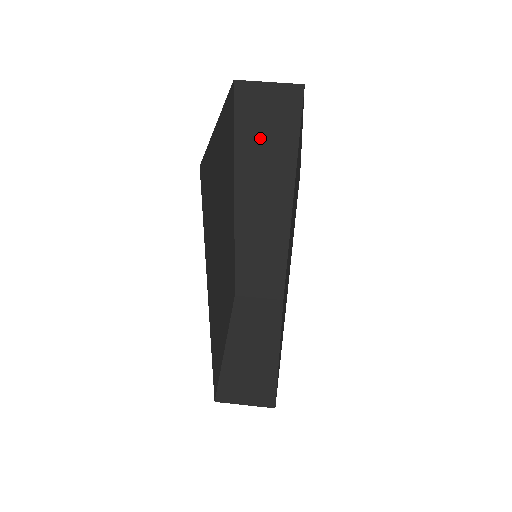
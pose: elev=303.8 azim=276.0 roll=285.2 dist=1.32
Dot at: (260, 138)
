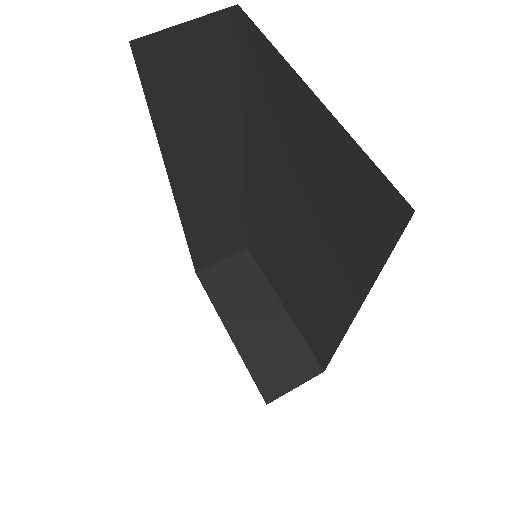
Dot at: (188, 104)
